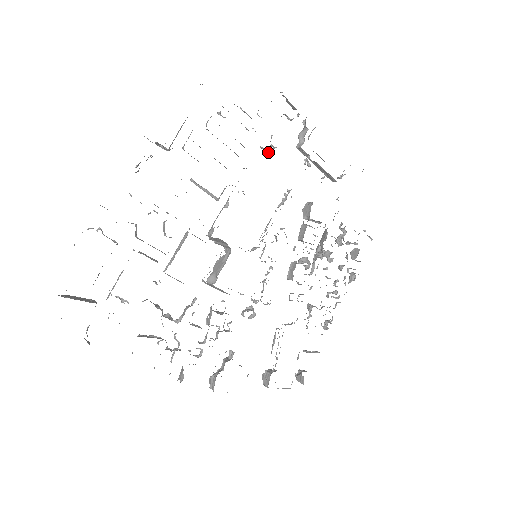
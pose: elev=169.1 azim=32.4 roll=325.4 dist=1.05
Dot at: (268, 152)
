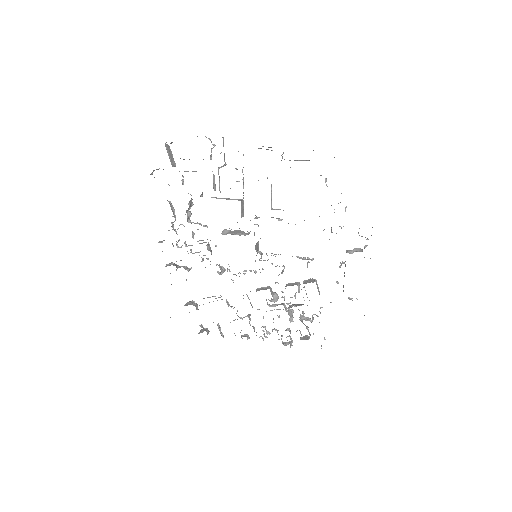
Dot at: occluded
